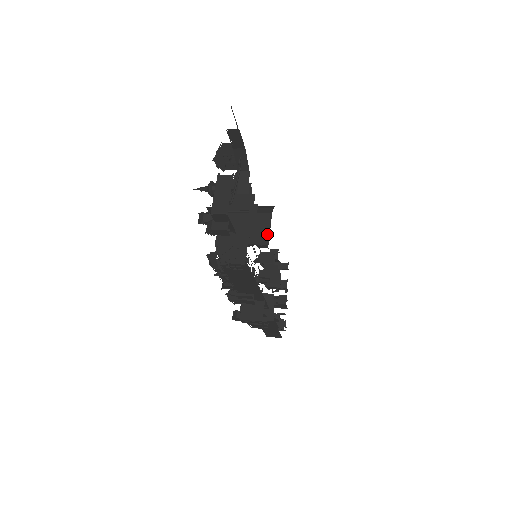
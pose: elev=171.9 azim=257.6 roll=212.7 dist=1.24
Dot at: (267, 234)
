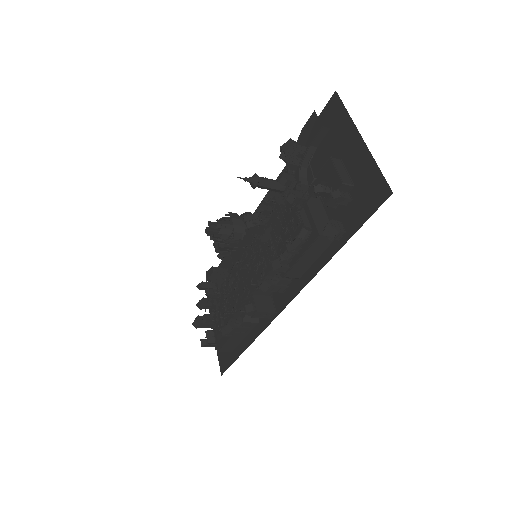
Dot at: occluded
